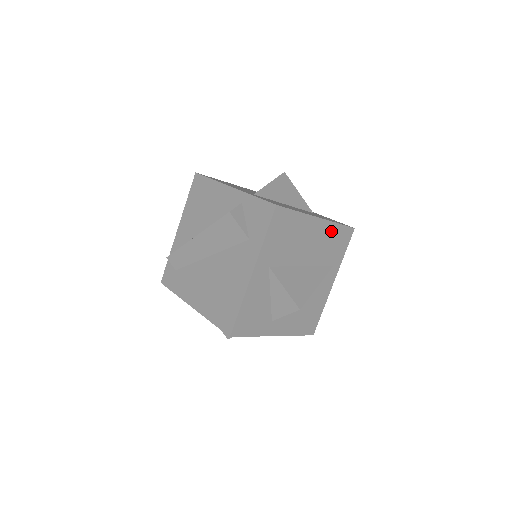
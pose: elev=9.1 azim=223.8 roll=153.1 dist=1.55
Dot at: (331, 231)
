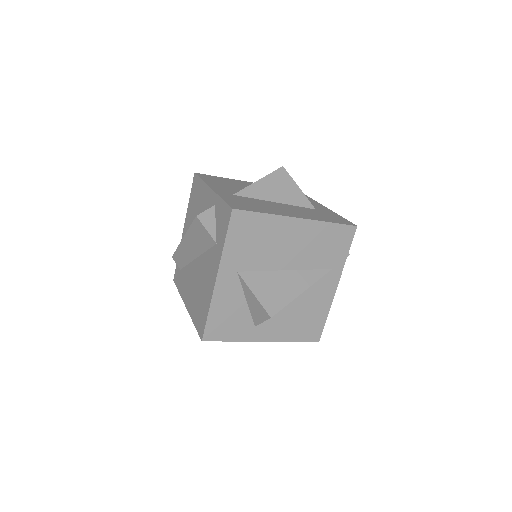
Dot at: (320, 231)
